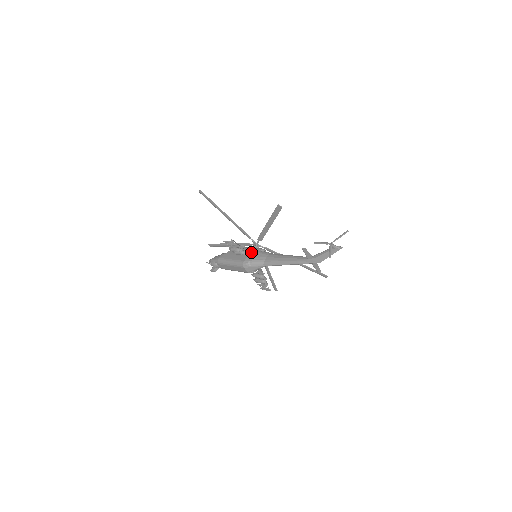
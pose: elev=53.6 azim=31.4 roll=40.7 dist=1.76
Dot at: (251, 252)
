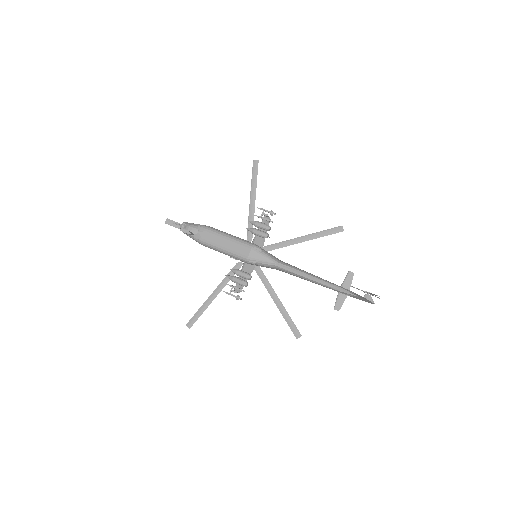
Dot at: occluded
